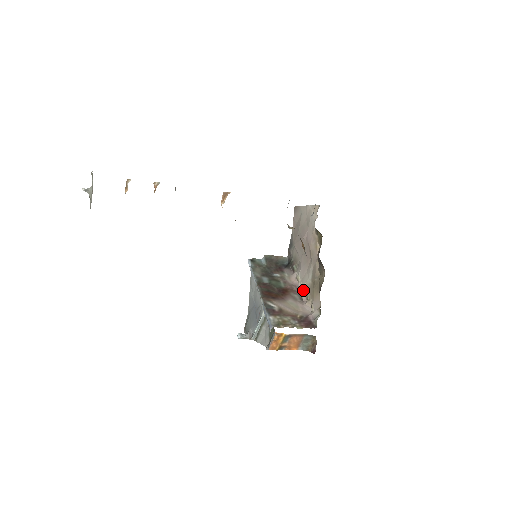
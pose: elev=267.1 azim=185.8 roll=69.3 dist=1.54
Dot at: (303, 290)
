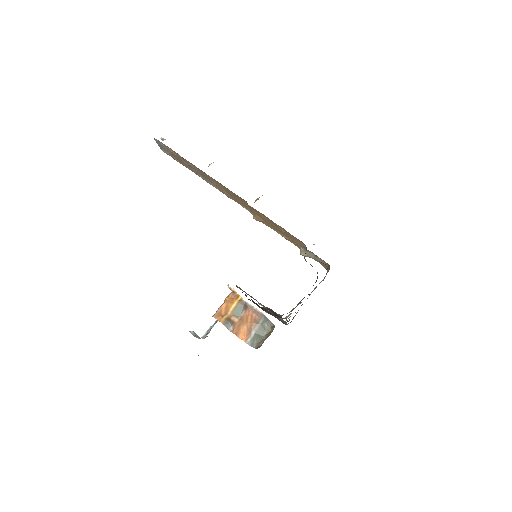
Dot at: occluded
